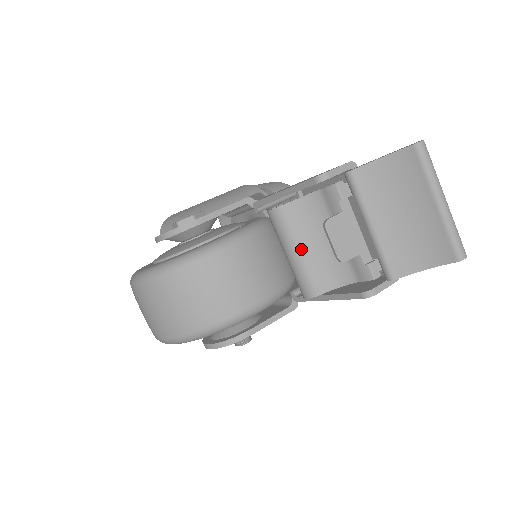
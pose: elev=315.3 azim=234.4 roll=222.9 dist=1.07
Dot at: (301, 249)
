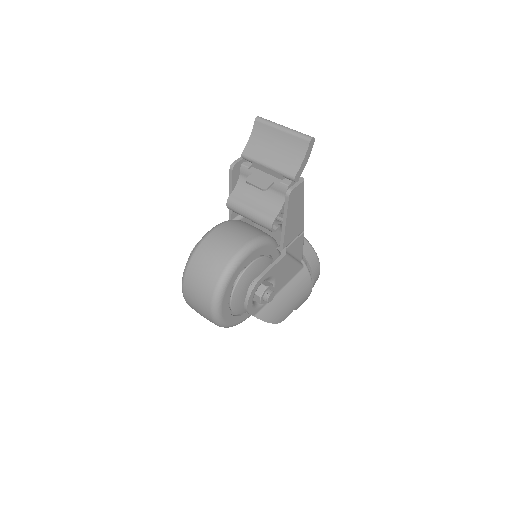
Dot at: (251, 207)
